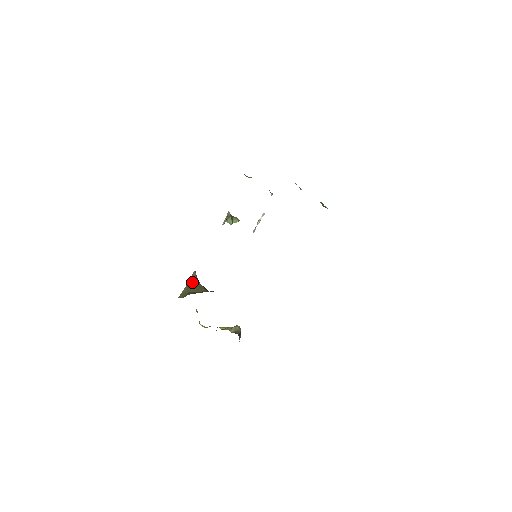
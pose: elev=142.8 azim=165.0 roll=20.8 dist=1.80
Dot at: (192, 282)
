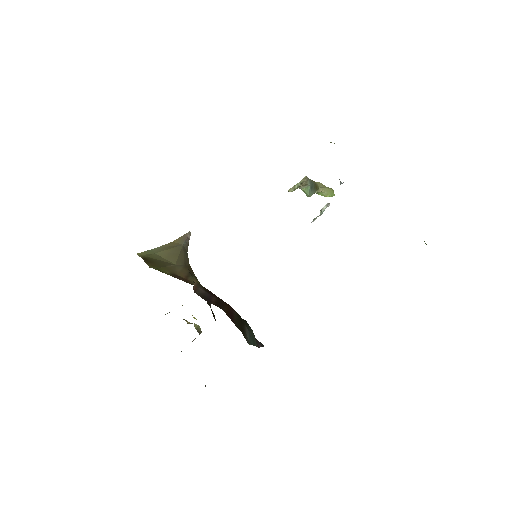
Dot at: (176, 243)
